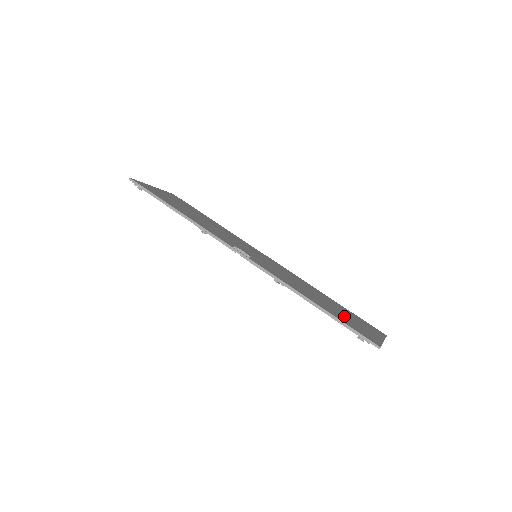
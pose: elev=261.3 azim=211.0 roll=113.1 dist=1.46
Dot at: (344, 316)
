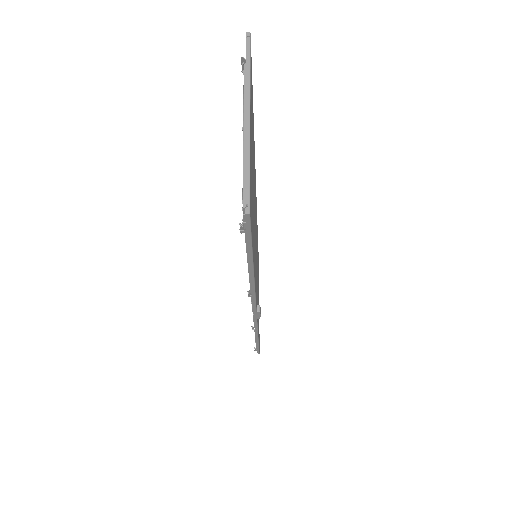
Dot at: occluded
